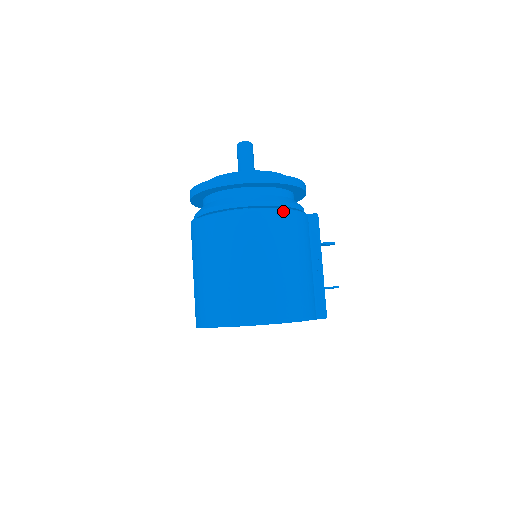
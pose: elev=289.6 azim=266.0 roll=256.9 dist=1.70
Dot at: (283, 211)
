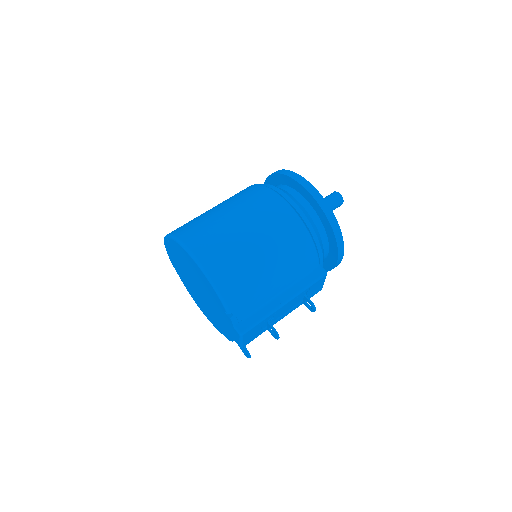
Dot at: (304, 227)
